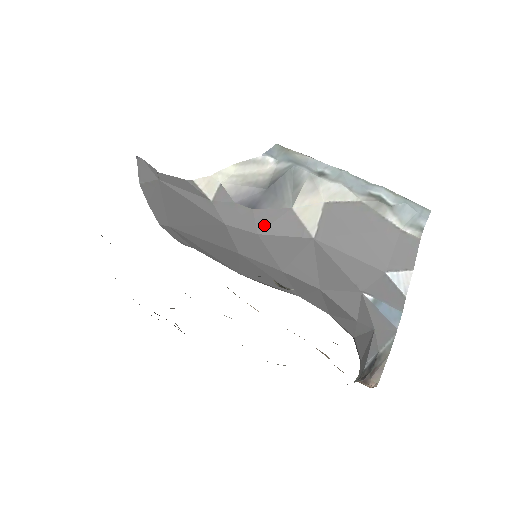
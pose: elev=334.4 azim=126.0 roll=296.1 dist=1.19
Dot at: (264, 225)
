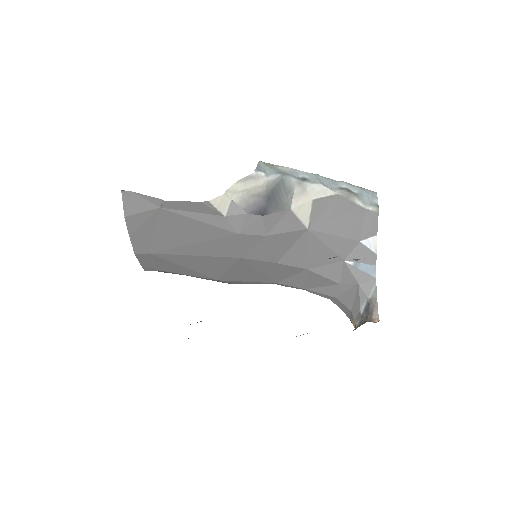
Dot at: (271, 227)
